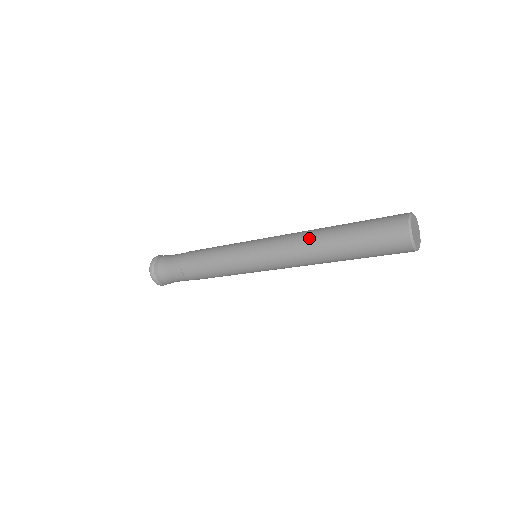
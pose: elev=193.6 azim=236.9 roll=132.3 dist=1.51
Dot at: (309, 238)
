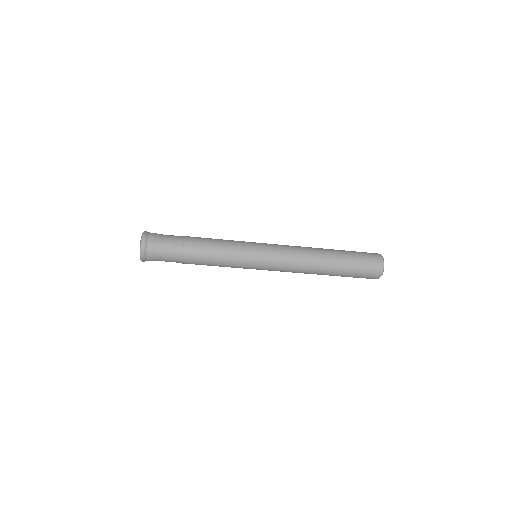
Dot at: (314, 264)
